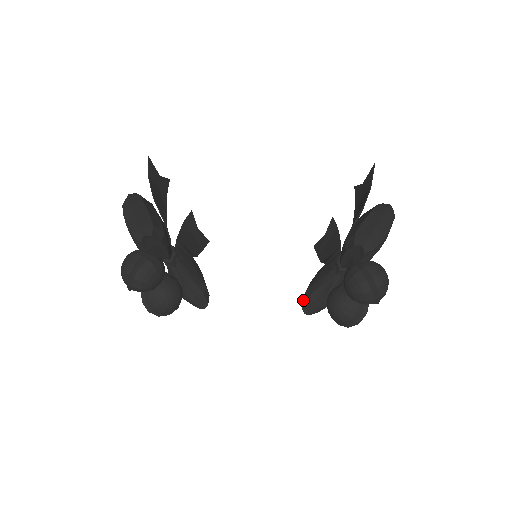
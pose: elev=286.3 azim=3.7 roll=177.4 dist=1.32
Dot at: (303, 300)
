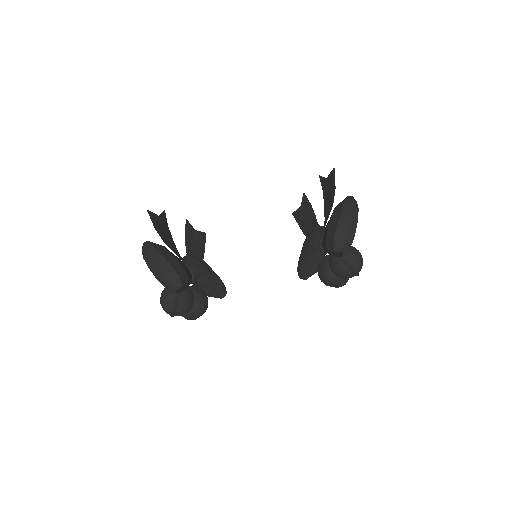
Dot at: (298, 270)
